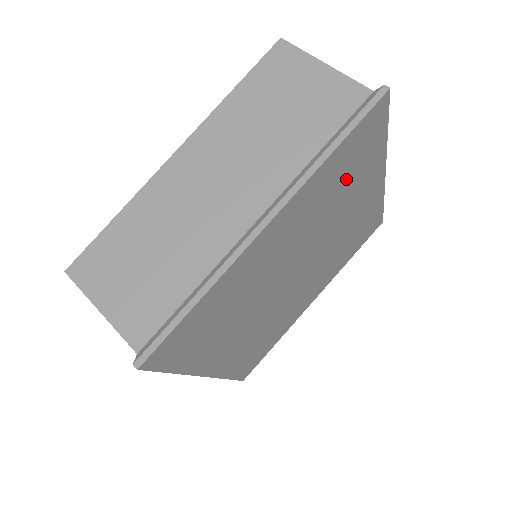
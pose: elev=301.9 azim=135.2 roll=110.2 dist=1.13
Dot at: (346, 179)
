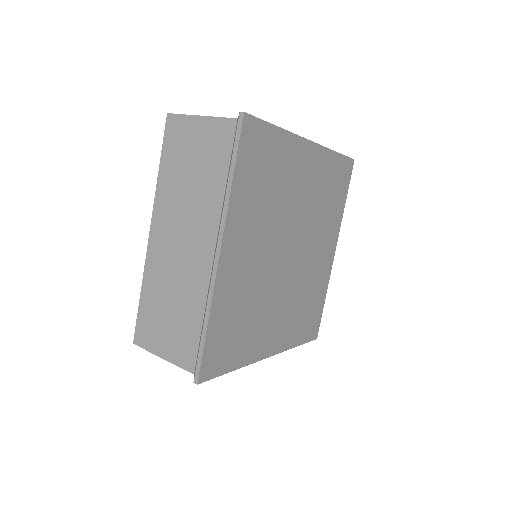
Dot at: (268, 178)
